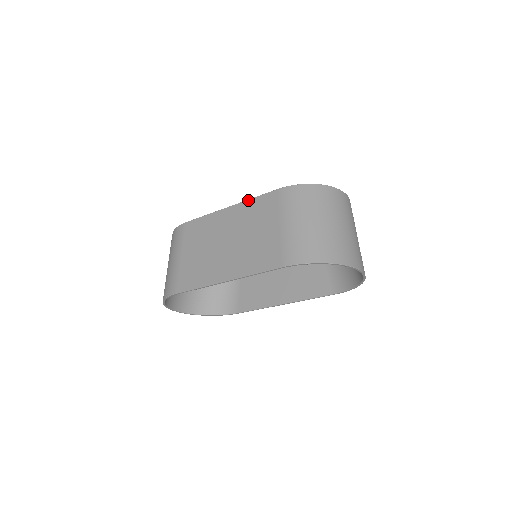
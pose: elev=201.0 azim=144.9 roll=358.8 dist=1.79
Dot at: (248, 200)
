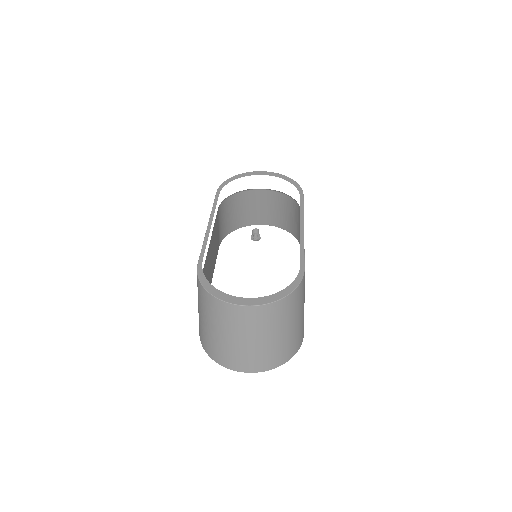
Dot at: occluded
